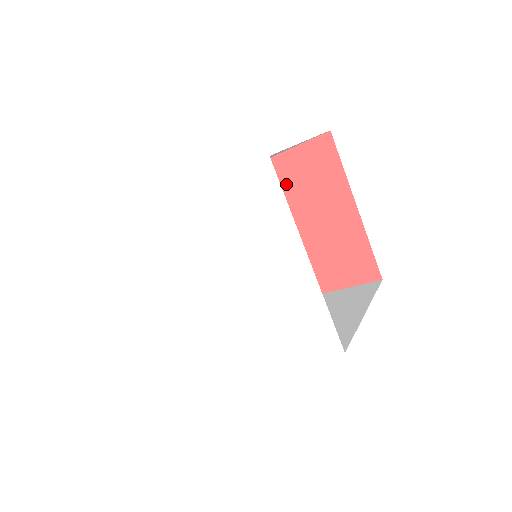
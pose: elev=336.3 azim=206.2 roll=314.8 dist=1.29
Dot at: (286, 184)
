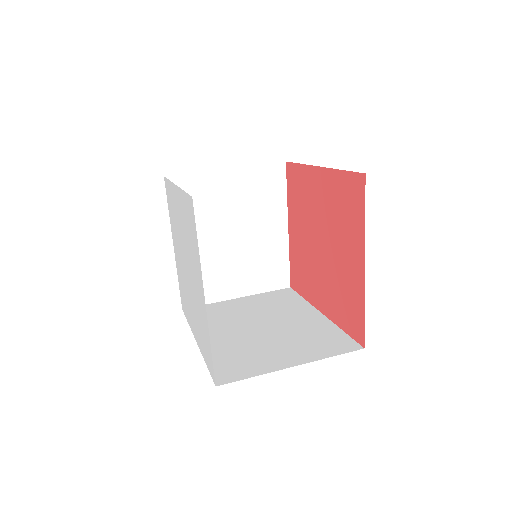
Dot at: (329, 201)
